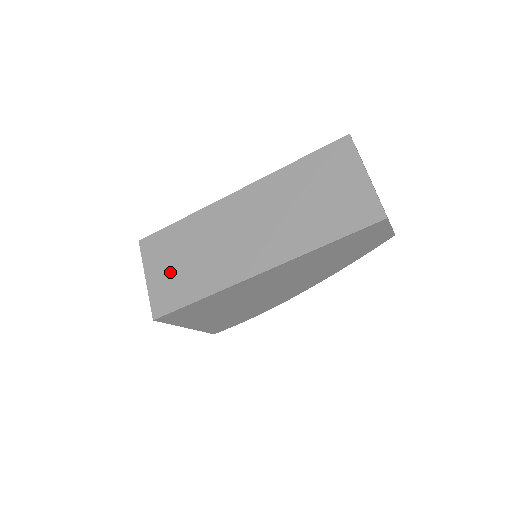
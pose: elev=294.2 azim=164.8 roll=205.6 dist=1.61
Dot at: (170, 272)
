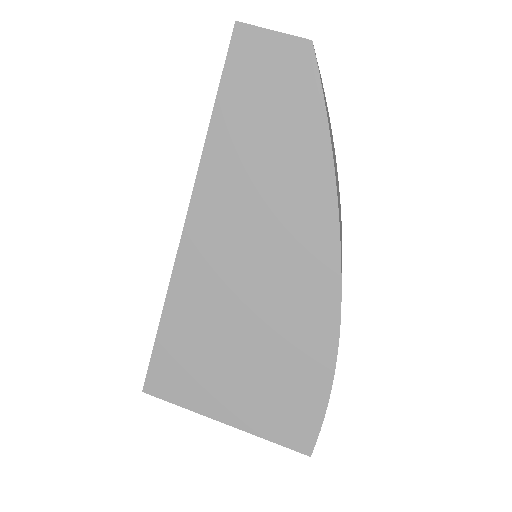
Dot at: occluded
